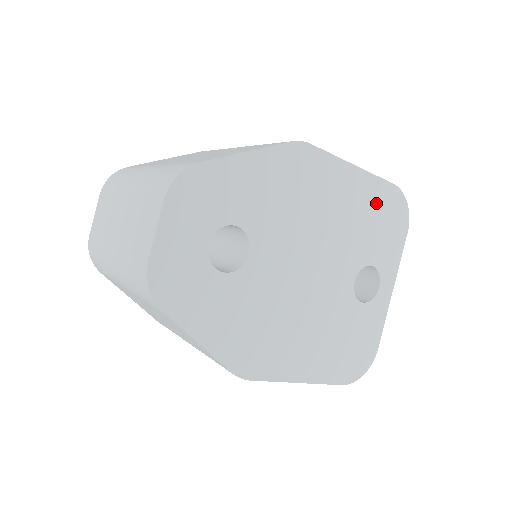
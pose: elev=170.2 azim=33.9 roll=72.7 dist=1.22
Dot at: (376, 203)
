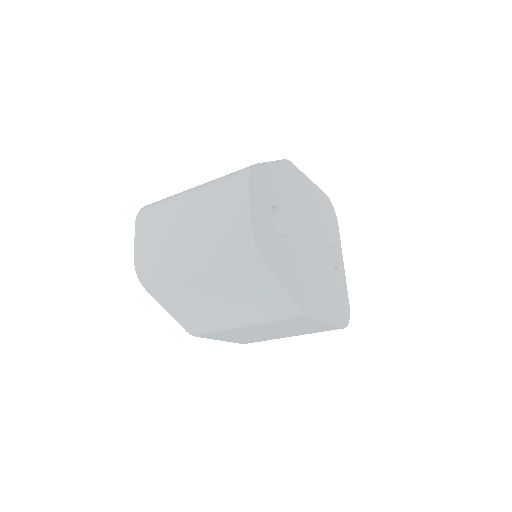
Dot at: (322, 204)
